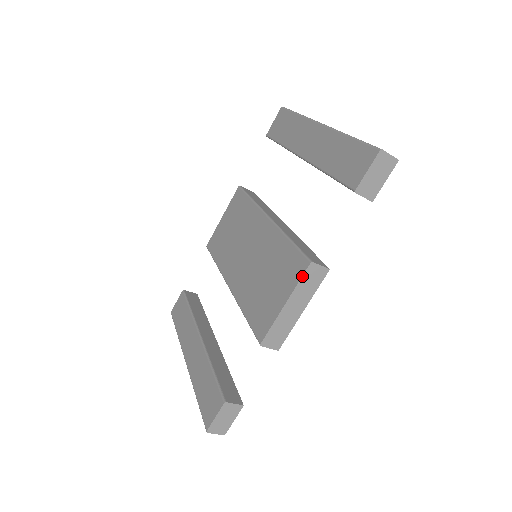
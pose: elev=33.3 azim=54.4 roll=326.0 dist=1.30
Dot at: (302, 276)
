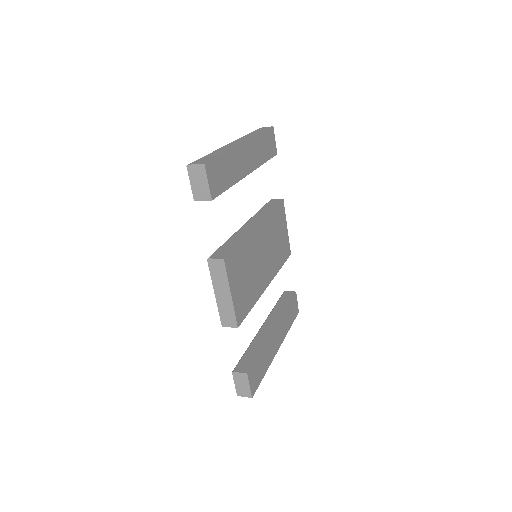
Dot at: (209, 270)
